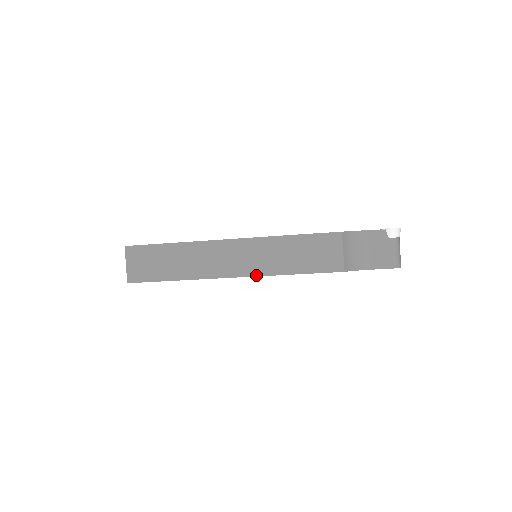
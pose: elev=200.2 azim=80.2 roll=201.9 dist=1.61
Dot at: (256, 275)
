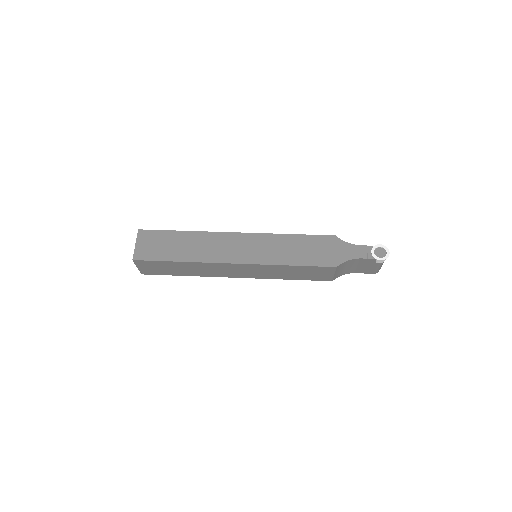
Dot at: (257, 278)
